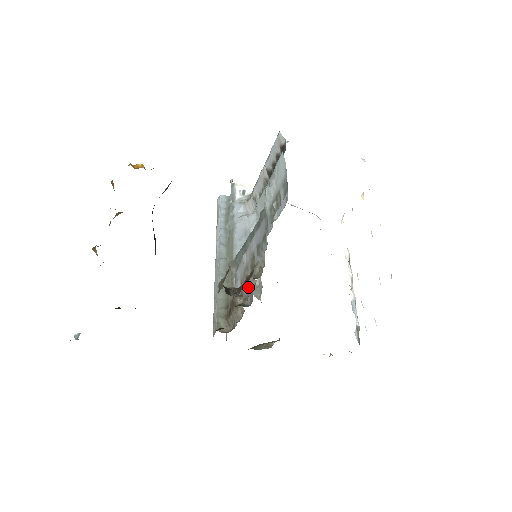
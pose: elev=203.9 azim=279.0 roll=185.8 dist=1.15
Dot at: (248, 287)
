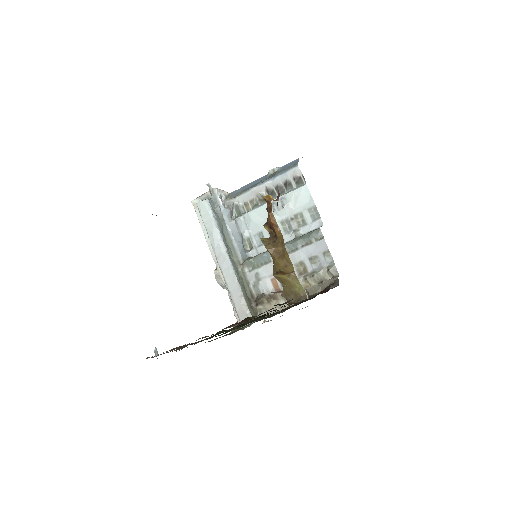
Dot at: occluded
